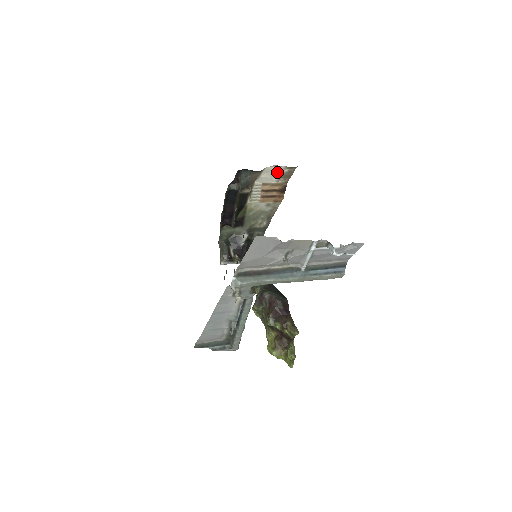
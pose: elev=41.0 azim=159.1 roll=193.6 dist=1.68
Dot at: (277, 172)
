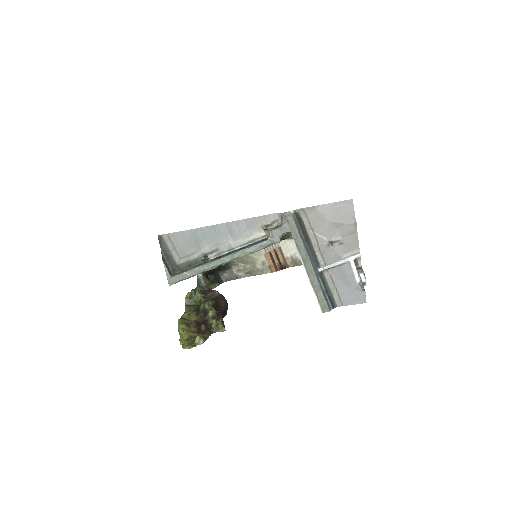
Dot at: (296, 252)
